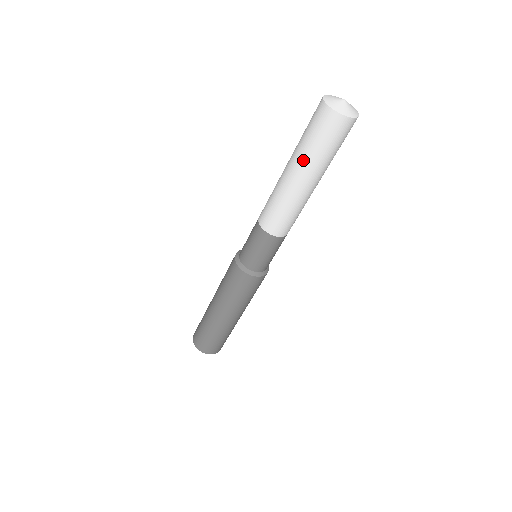
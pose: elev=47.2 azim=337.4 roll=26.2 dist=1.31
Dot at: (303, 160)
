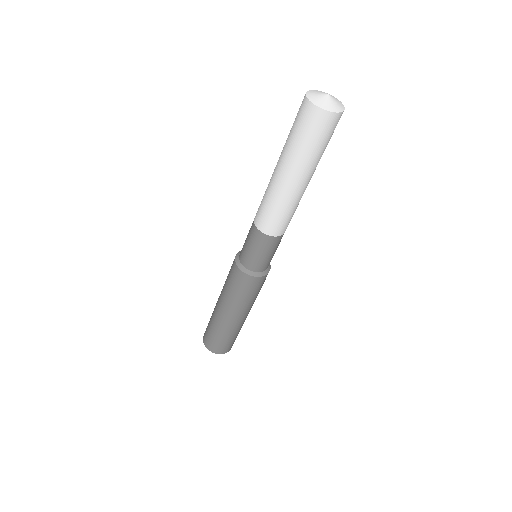
Dot at: (284, 150)
